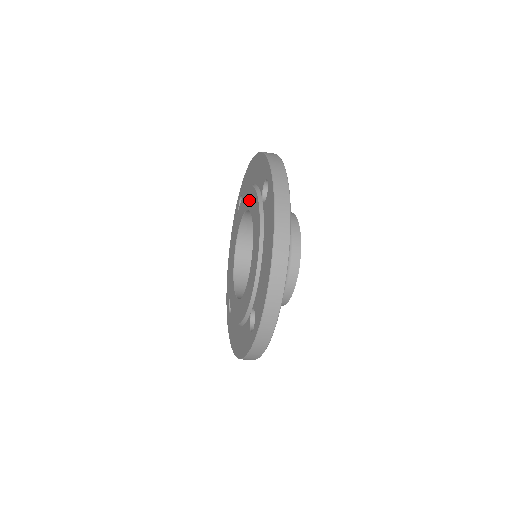
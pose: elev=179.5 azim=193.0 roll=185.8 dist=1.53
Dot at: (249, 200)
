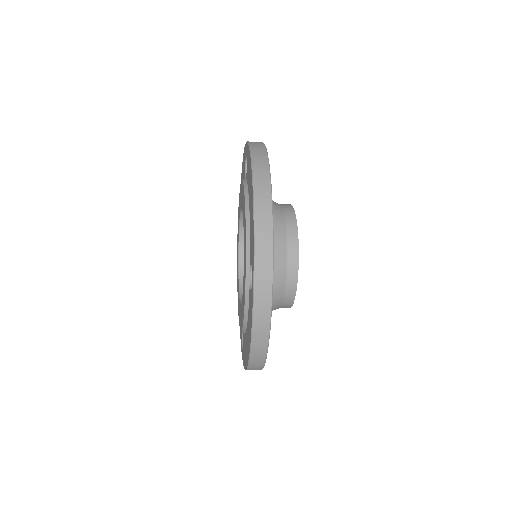
Dot at: (239, 205)
